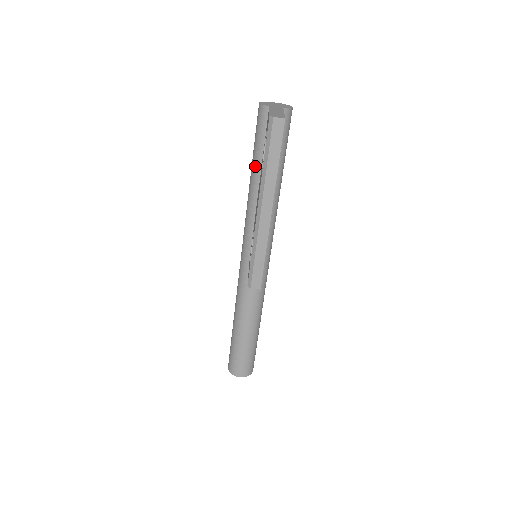
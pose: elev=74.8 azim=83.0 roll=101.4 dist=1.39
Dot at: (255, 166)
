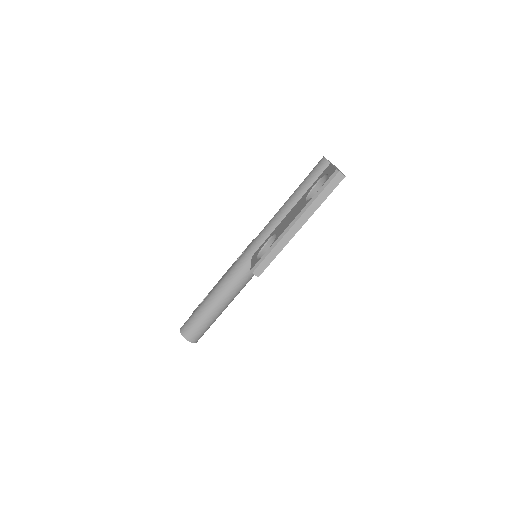
Dot at: (297, 195)
